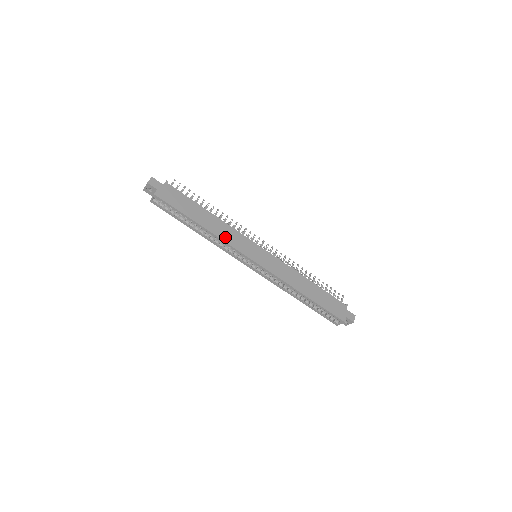
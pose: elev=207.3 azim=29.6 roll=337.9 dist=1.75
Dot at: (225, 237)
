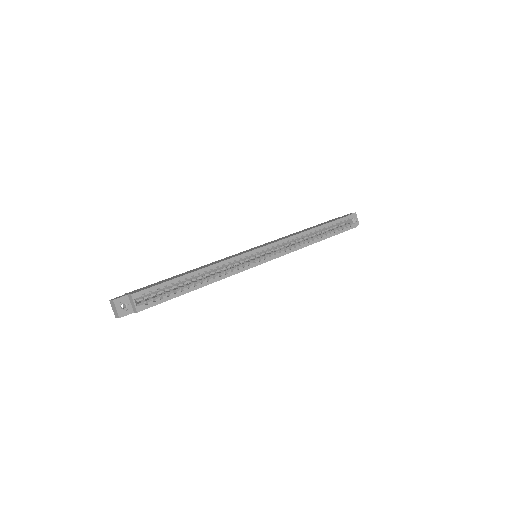
Dot at: occluded
